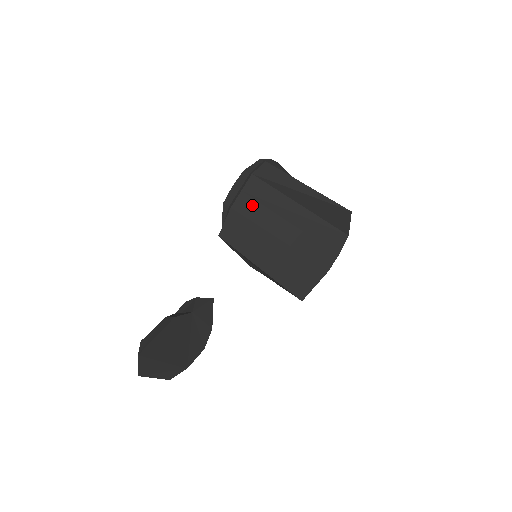
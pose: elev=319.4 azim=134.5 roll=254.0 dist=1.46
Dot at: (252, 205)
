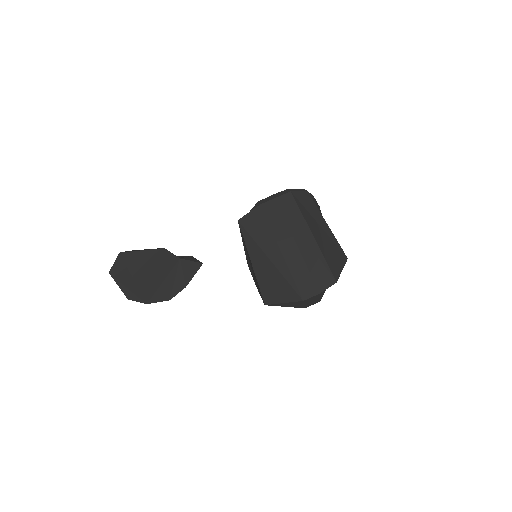
Dot at: (276, 213)
